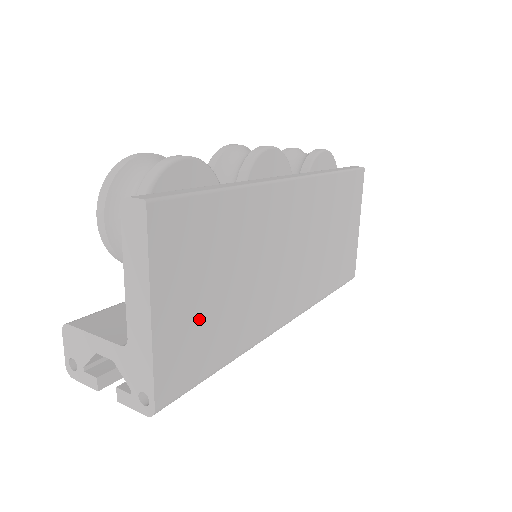
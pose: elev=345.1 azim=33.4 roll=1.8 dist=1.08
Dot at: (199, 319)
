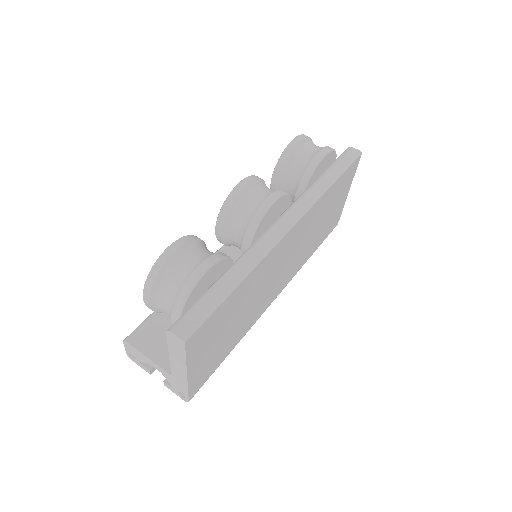
Dot at: (215, 352)
